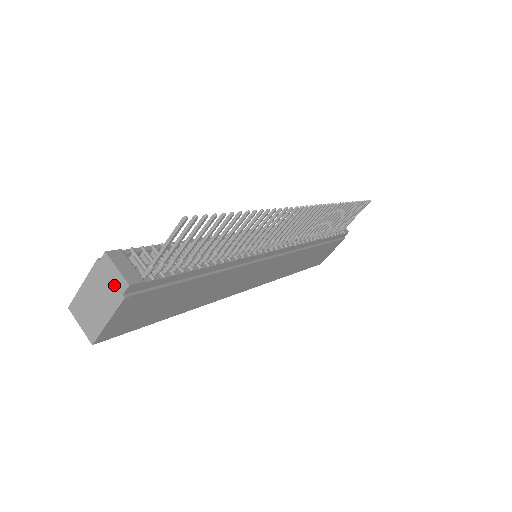
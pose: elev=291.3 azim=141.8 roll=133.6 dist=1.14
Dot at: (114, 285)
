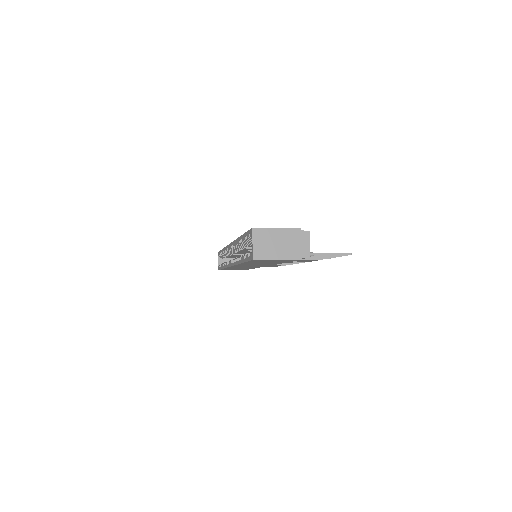
Dot at: (300, 249)
